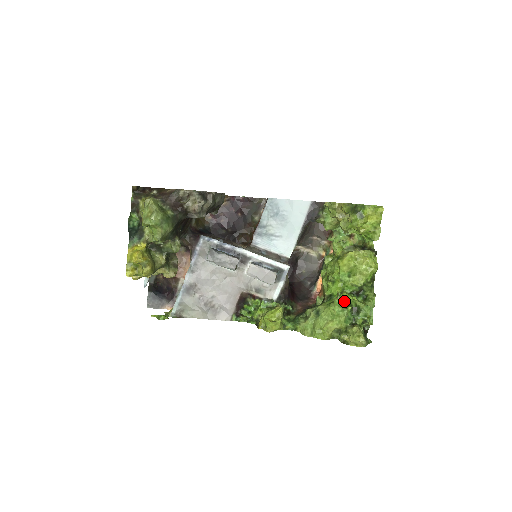
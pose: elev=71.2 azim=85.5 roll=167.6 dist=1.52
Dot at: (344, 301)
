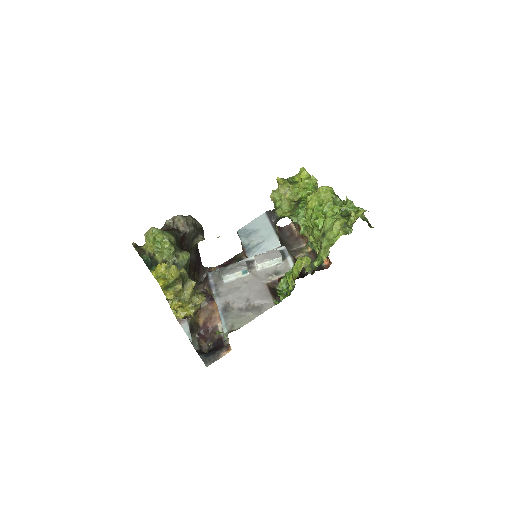
Dot at: occluded
